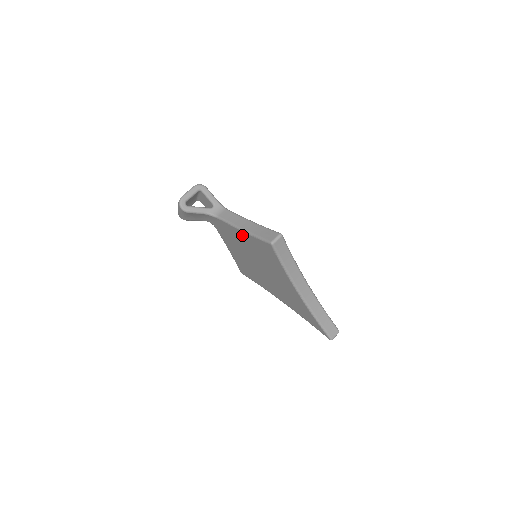
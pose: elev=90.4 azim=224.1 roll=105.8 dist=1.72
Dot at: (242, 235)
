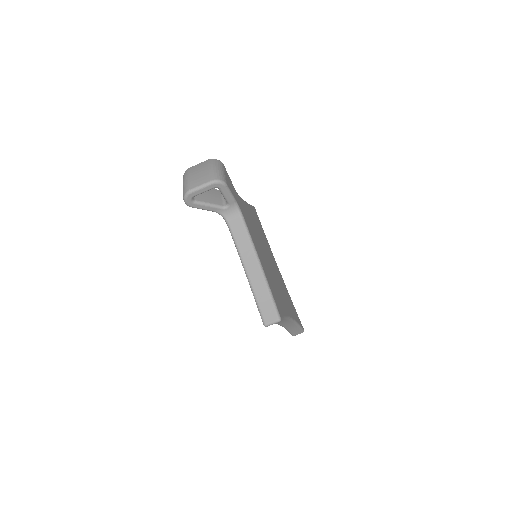
Dot at: occluded
